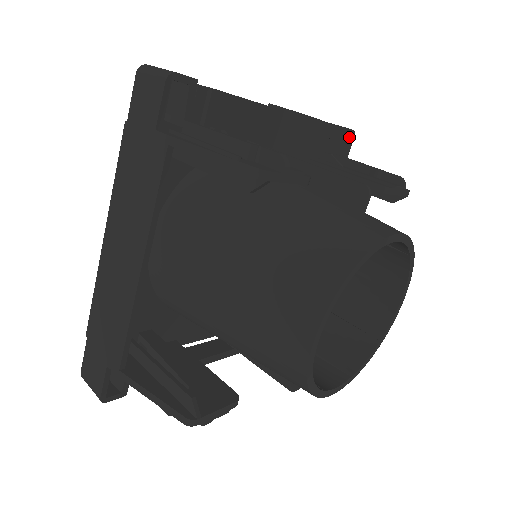
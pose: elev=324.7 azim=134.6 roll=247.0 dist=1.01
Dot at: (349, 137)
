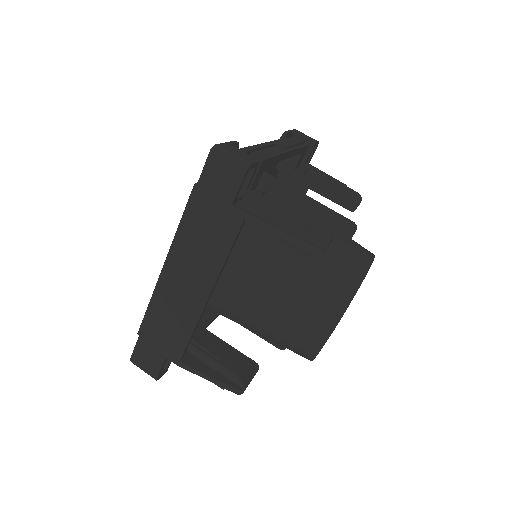
Dot at: occluded
